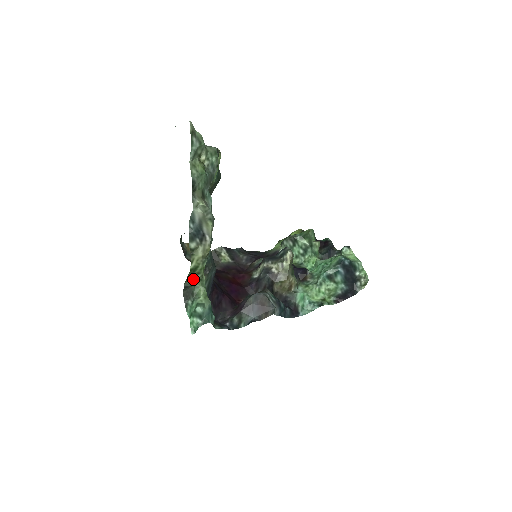
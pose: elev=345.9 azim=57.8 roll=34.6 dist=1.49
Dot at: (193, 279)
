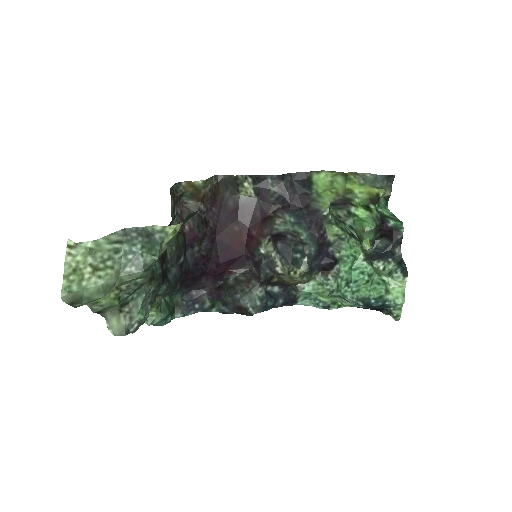
Dot at: occluded
